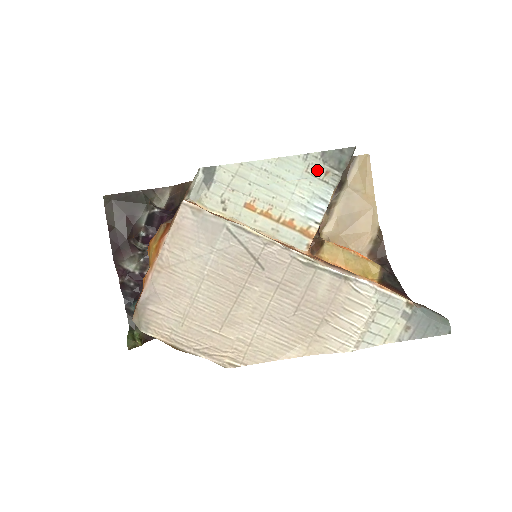
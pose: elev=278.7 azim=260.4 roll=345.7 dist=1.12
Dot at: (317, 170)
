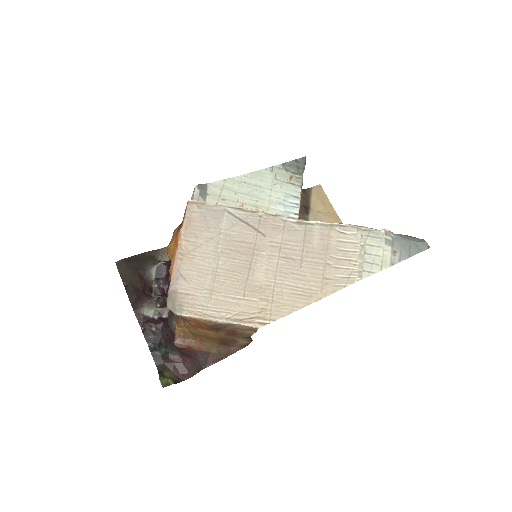
Dot at: (283, 177)
